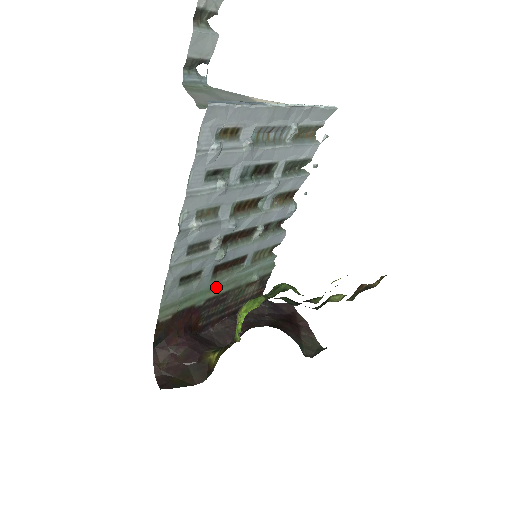
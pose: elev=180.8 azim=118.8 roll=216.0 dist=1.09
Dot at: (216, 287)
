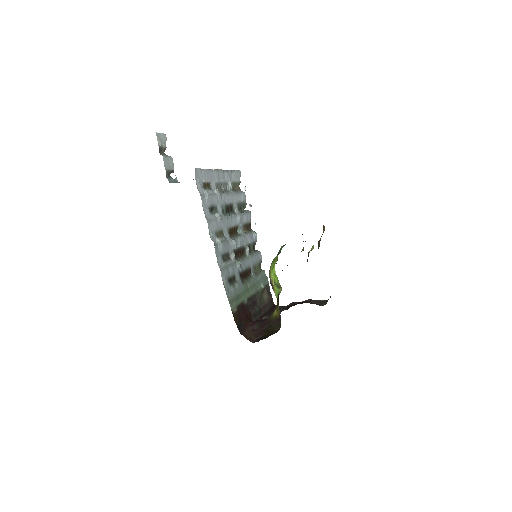
Dot at: (247, 290)
